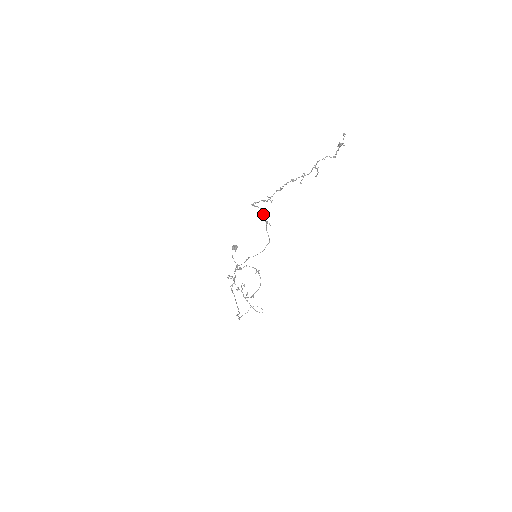
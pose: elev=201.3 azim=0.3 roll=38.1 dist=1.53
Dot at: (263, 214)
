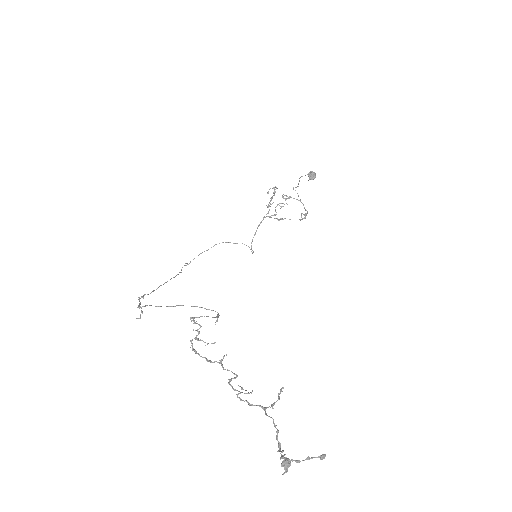
Dot at: (215, 317)
